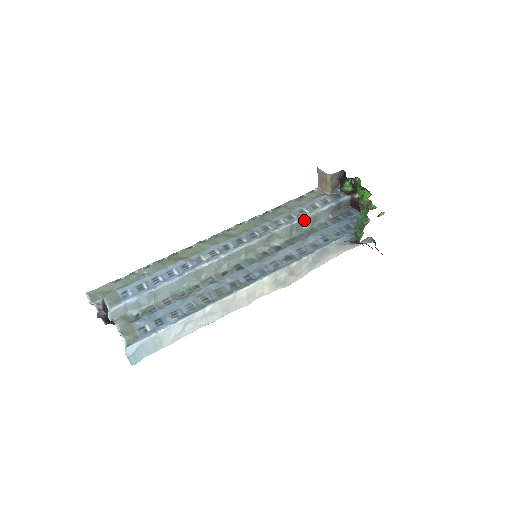
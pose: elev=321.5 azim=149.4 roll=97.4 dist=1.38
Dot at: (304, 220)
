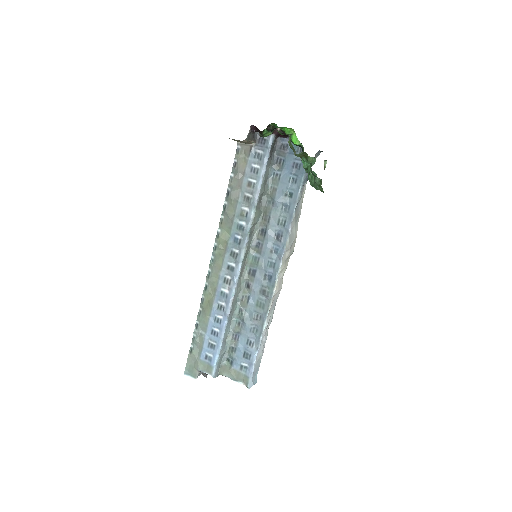
Dot at: (260, 193)
